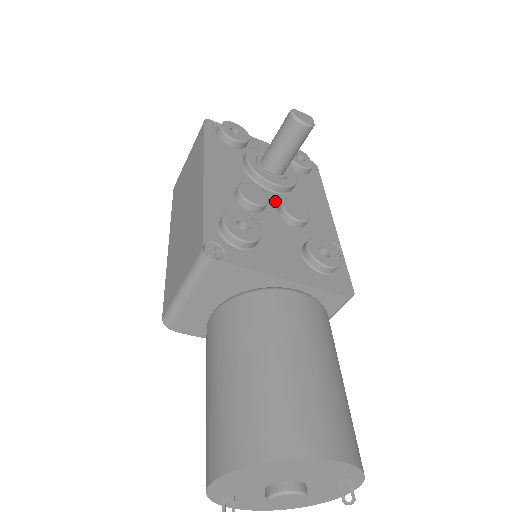
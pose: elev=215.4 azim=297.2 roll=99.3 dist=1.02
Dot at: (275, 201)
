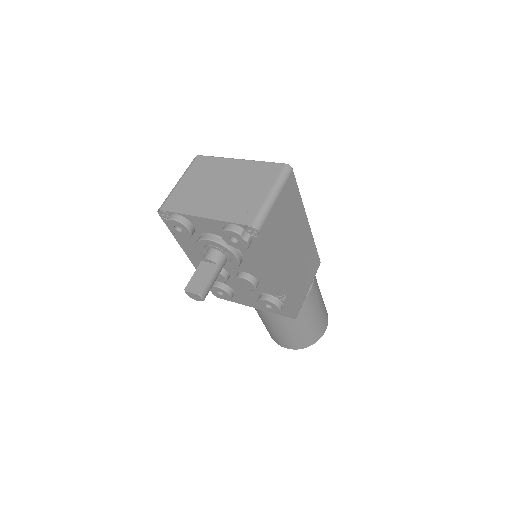
Dot at: (234, 270)
